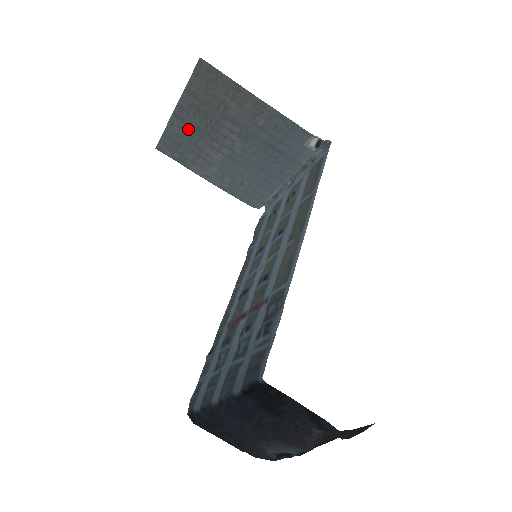
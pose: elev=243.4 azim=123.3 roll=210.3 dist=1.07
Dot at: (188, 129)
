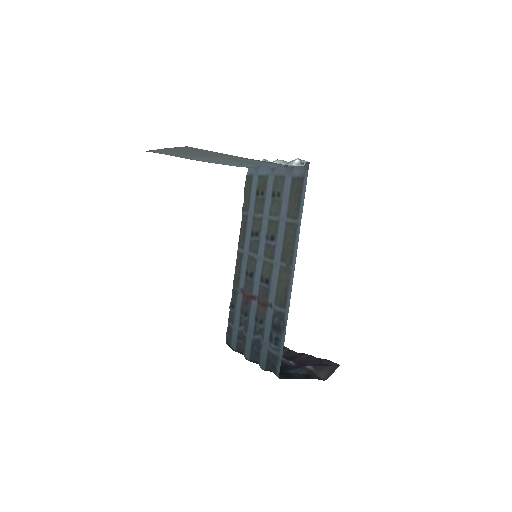
Dot at: (176, 152)
